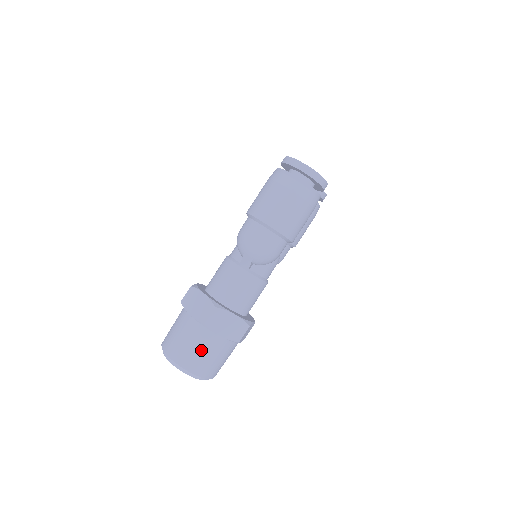
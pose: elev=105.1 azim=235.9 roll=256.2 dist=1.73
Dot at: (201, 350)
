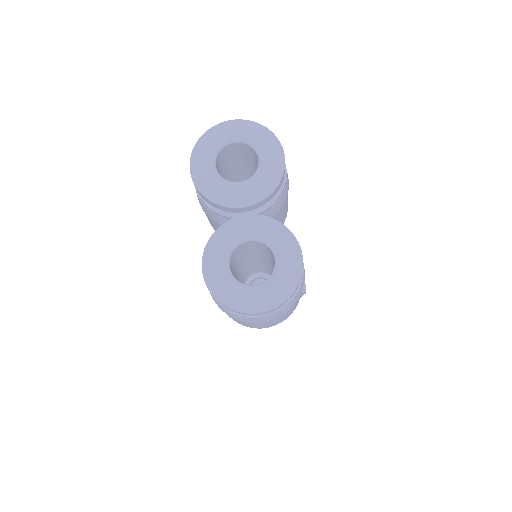
Dot at: occluded
